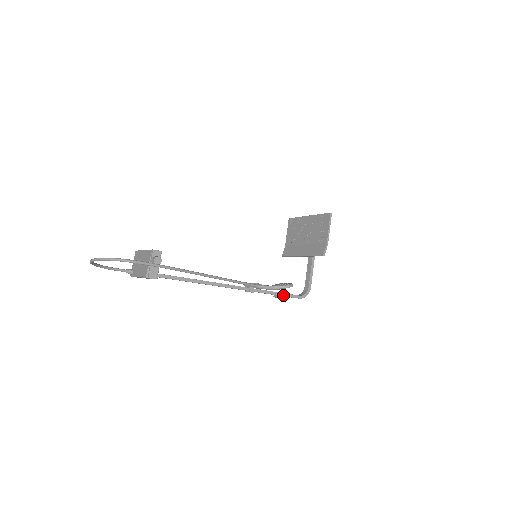
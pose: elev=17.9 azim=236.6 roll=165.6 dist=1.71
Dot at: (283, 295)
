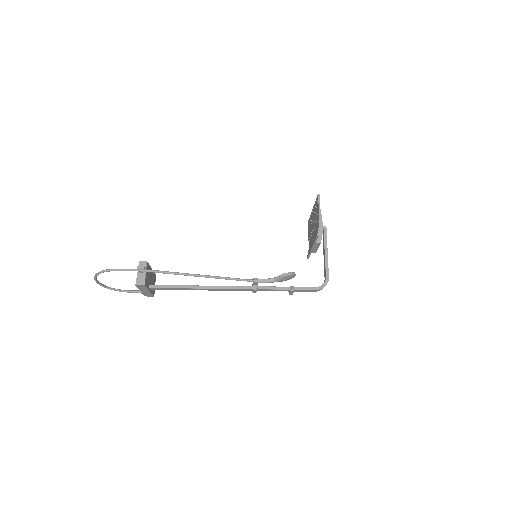
Dot at: (293, 288)
